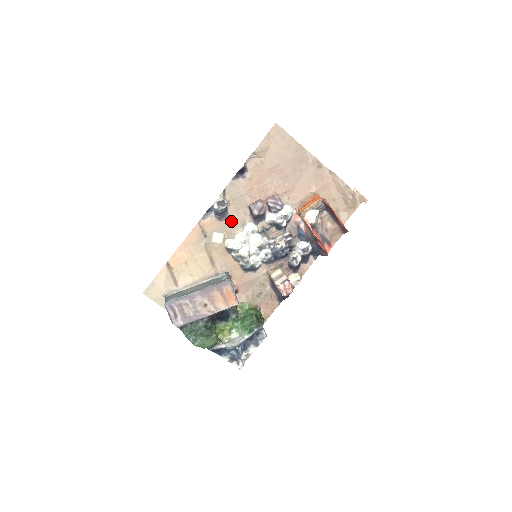
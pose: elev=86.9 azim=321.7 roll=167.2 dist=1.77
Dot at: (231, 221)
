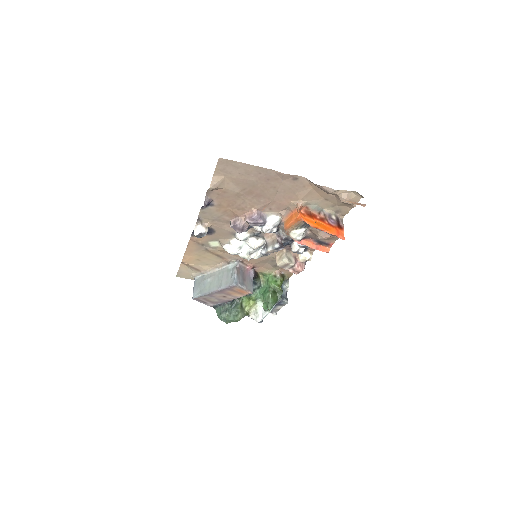
Dot at: (220, 233)
